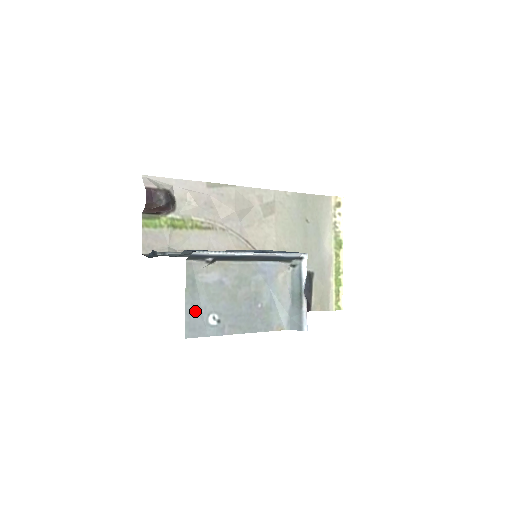
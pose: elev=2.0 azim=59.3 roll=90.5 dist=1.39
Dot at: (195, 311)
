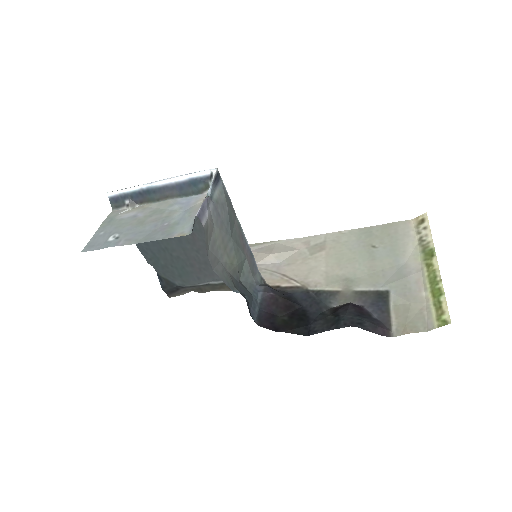
Dot at: (101, 235)
